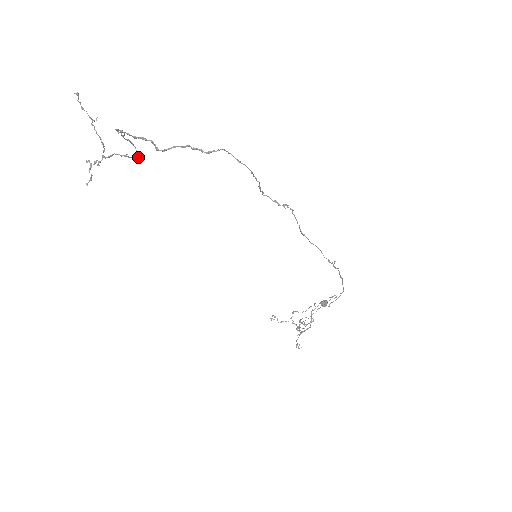
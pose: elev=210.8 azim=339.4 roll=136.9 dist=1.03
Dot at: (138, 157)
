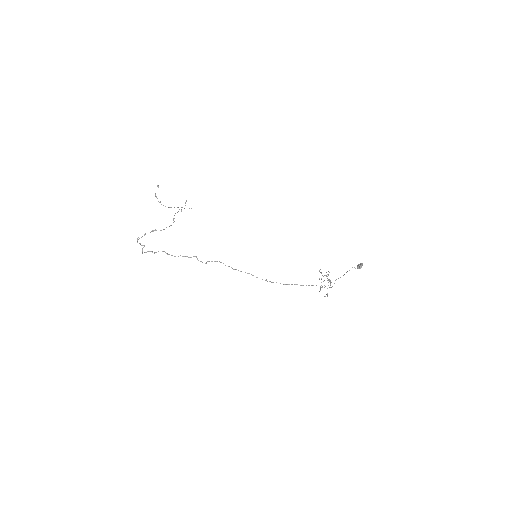
Dot at: occluded
